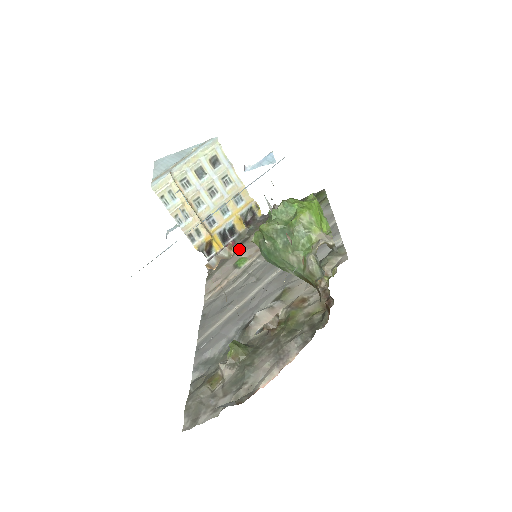
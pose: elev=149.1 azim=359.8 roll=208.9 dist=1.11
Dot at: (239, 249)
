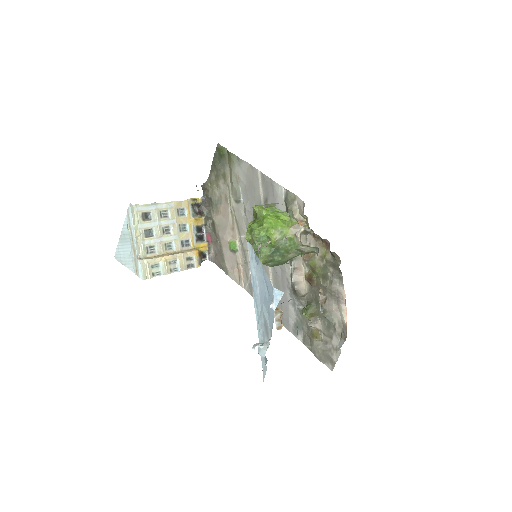
Dot at: (219, 237)
